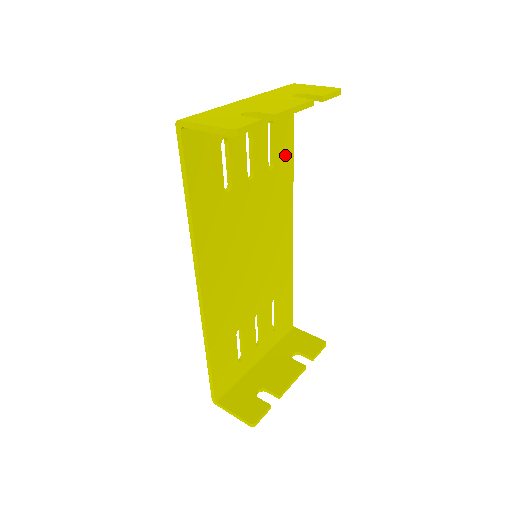
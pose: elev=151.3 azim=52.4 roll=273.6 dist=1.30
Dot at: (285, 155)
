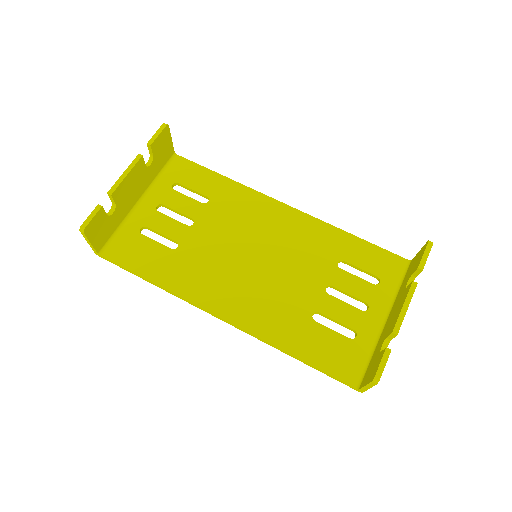
Dot at: (213, 184)
